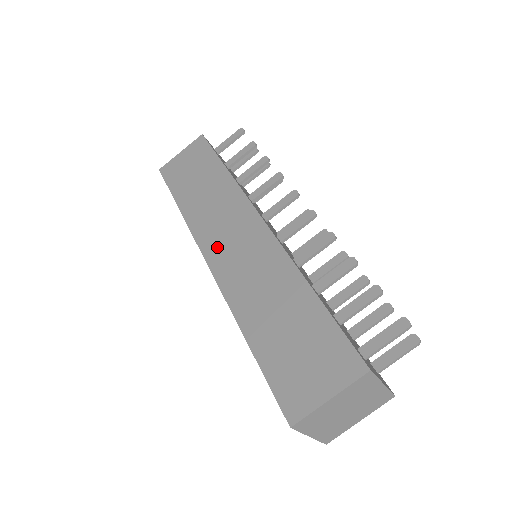
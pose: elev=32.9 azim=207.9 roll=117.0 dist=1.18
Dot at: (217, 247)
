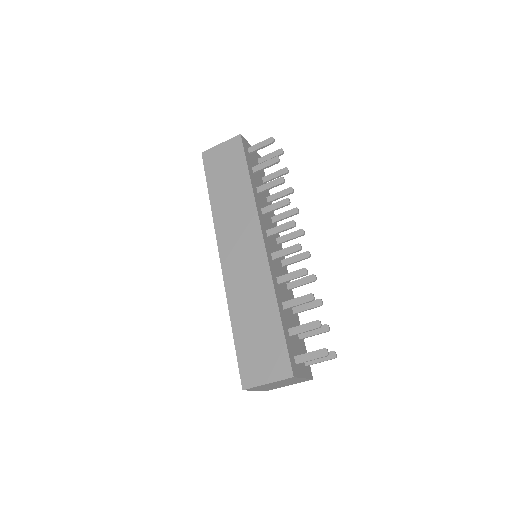
Dot at: (229, 249)
